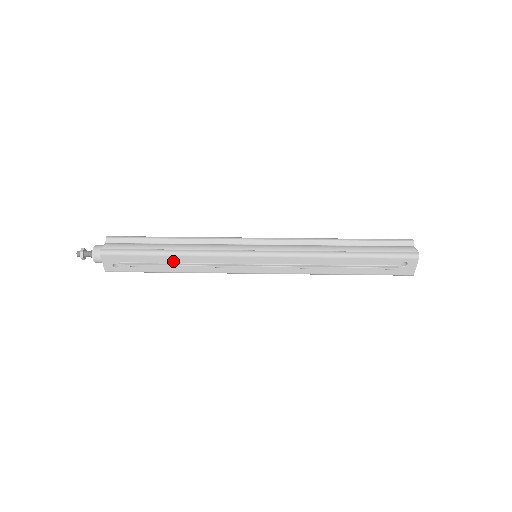
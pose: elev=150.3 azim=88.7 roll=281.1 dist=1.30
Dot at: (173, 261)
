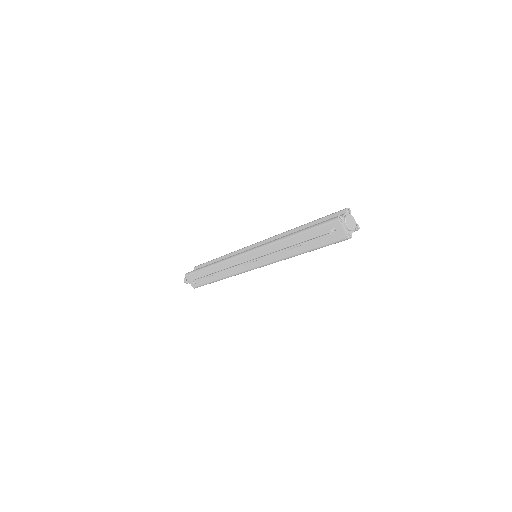
Dot at: (214, 271)
